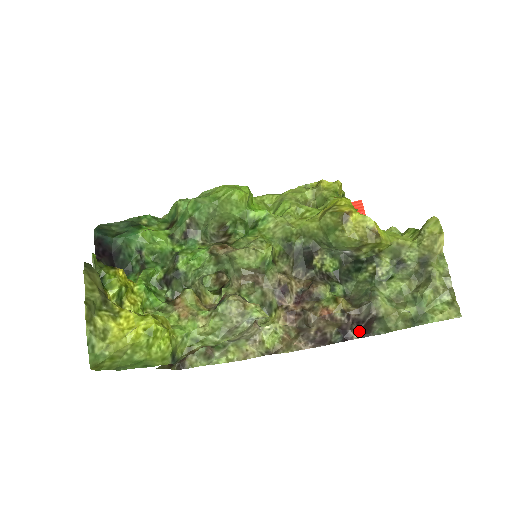
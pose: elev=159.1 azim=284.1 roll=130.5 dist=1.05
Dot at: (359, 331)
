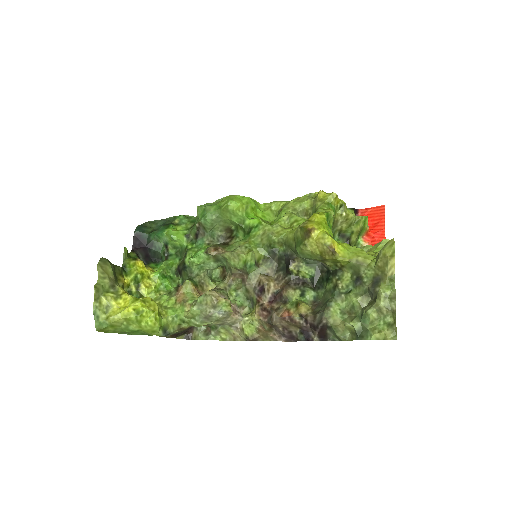
Dot at: (317, 335)
